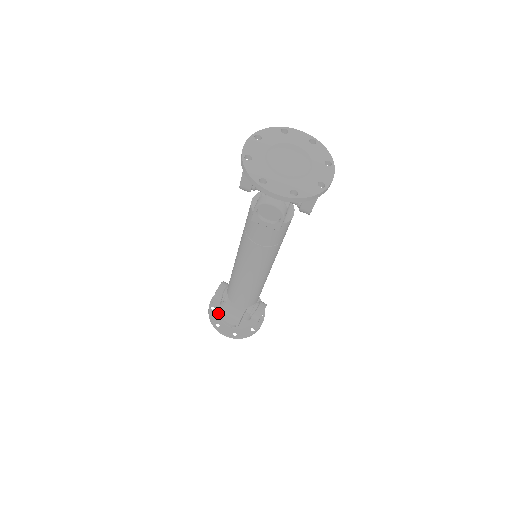
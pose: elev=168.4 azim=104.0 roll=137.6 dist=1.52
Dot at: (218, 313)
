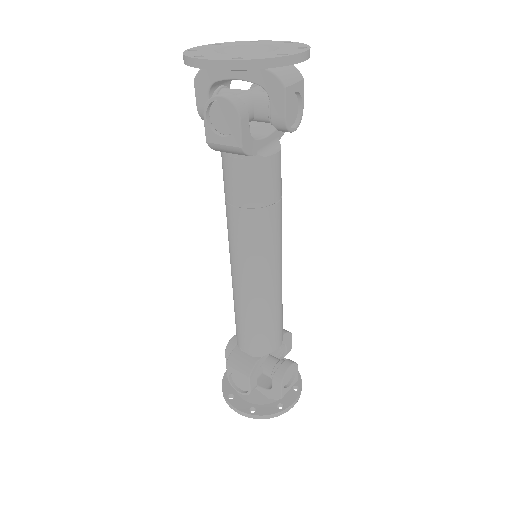
Dot at: occluded
